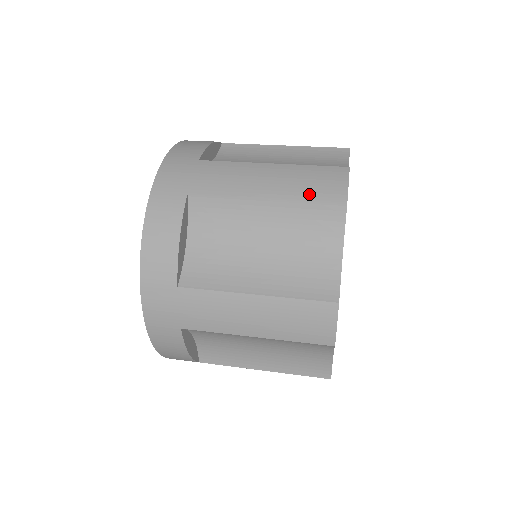
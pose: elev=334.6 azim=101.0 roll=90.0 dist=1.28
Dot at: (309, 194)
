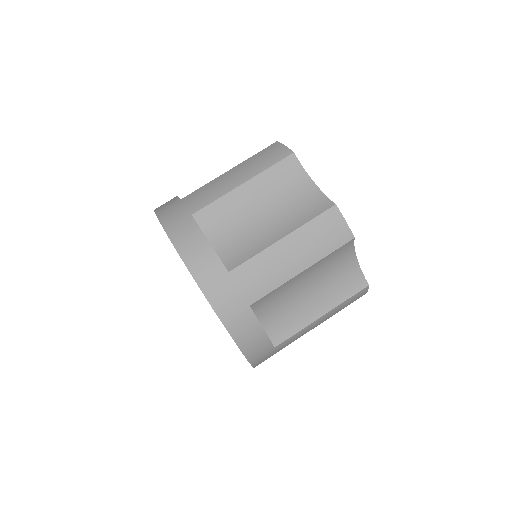
Dot at: (328, 248)
